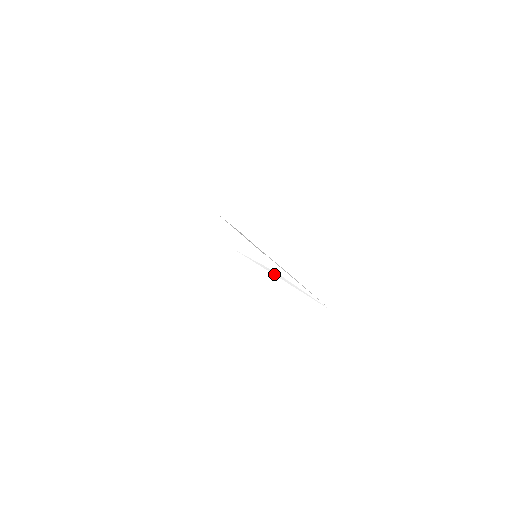
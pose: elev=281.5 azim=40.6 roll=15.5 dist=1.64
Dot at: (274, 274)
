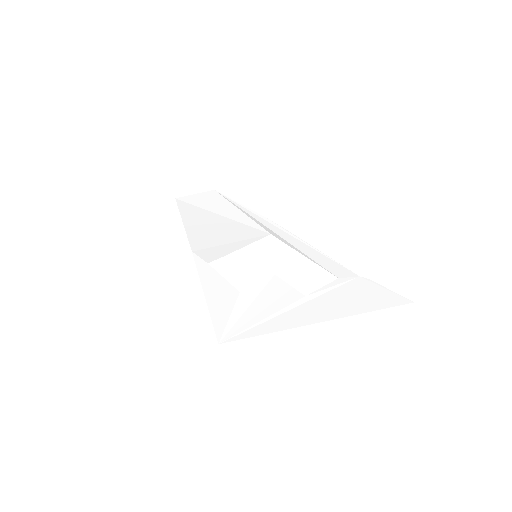
Dot at: (276, 227)
